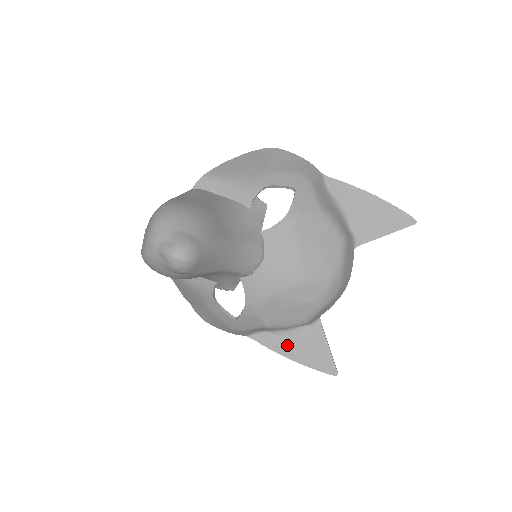
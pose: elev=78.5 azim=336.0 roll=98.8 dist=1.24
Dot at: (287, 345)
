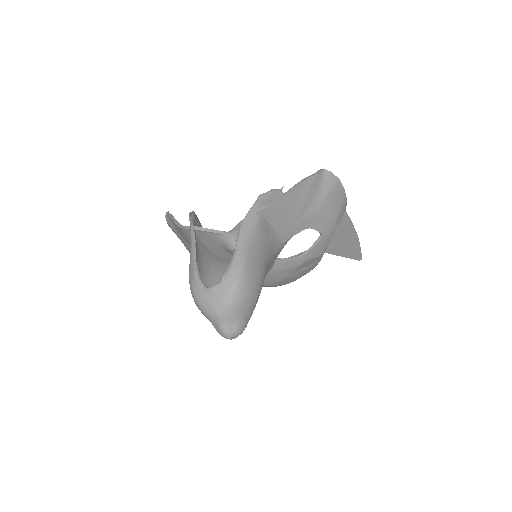
Dot at: occluded
